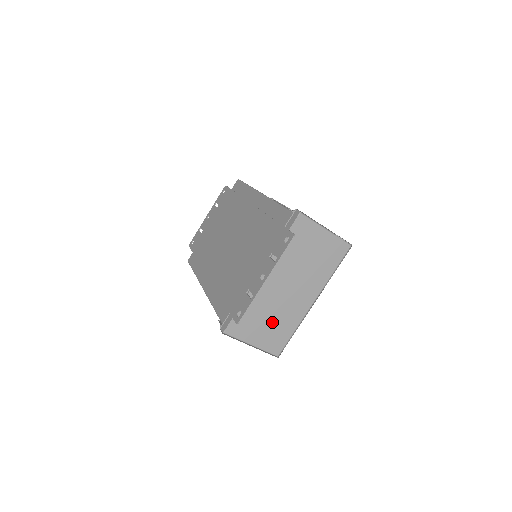
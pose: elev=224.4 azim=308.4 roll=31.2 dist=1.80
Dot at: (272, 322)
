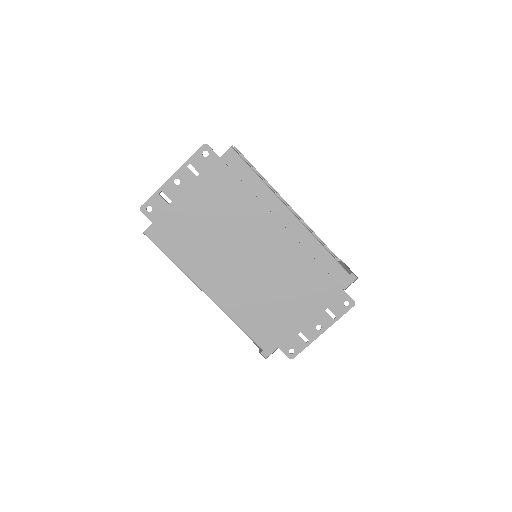
Dot at: occluded
